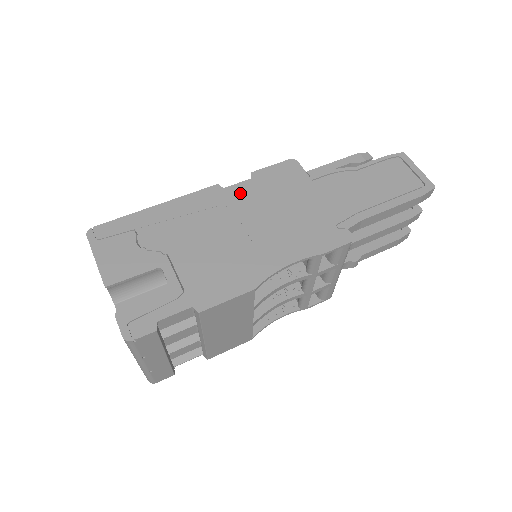
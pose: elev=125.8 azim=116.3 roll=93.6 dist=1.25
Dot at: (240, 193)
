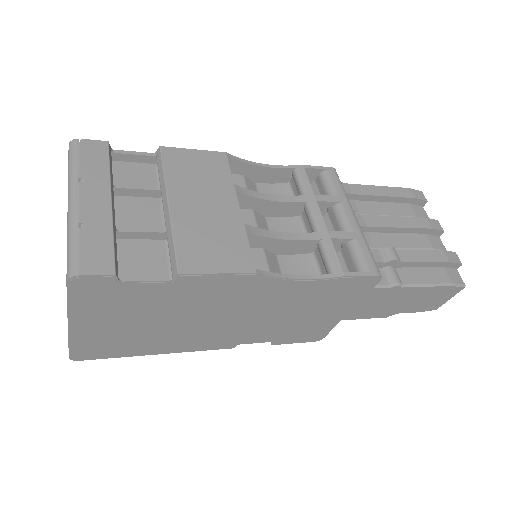
Dot at: occluded
